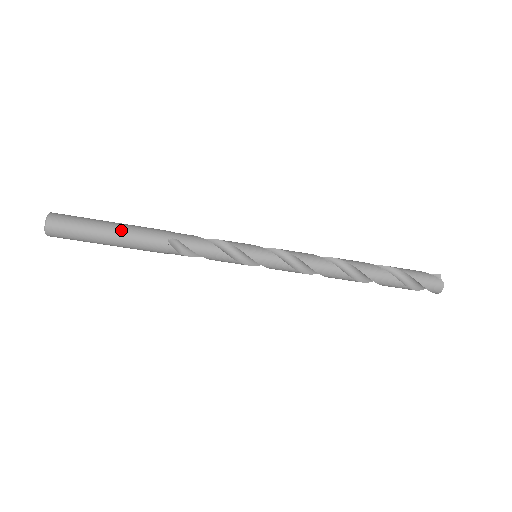
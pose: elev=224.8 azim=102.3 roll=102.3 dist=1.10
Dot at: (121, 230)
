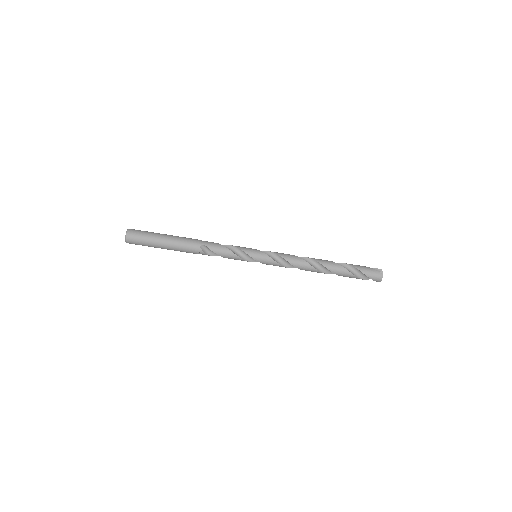
Dot at: (171, 240)
